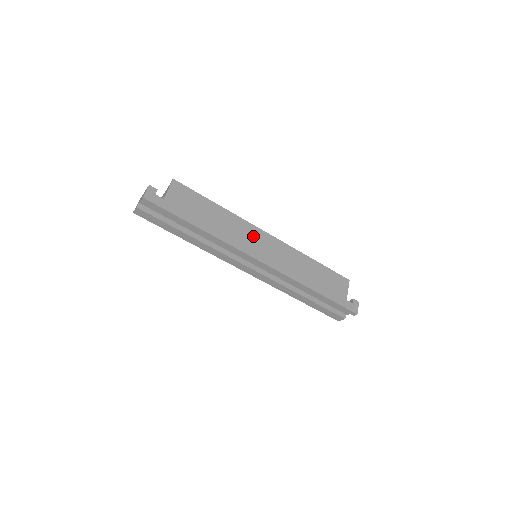
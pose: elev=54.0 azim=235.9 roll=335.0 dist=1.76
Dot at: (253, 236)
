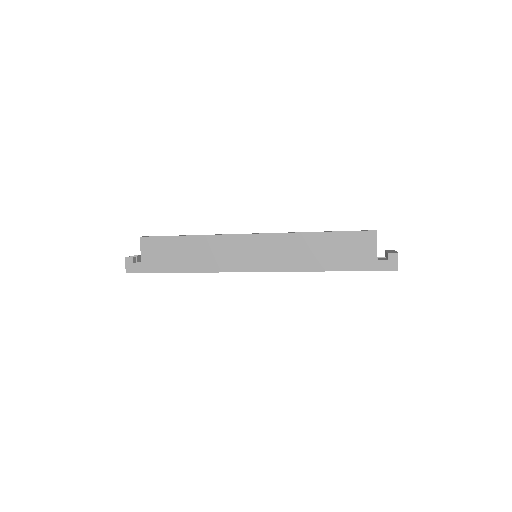
Dot at: (236, 248)
